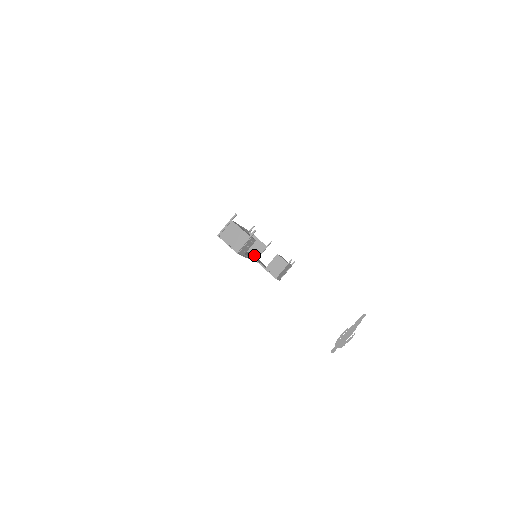
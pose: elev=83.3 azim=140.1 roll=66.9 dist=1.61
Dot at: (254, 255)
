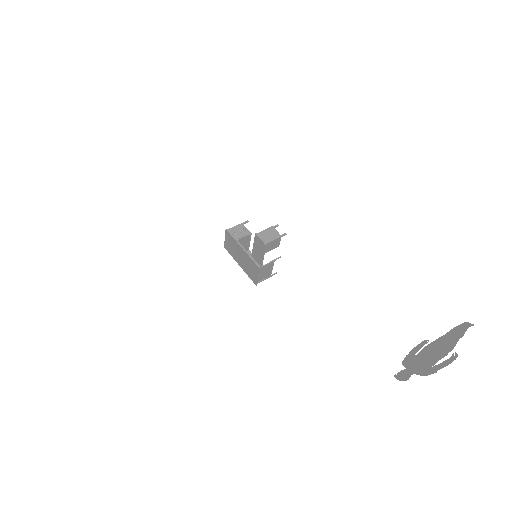
Dot at: (261, 269)
